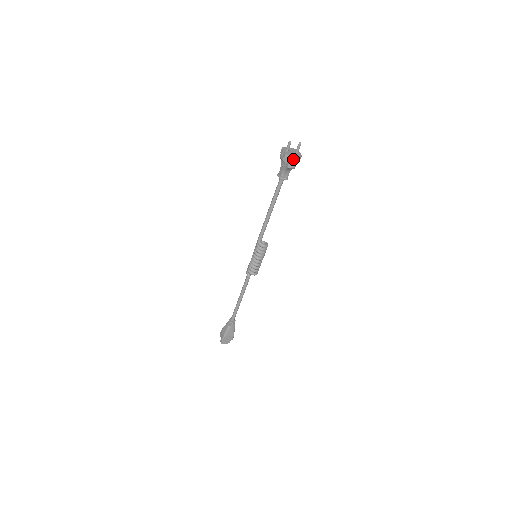
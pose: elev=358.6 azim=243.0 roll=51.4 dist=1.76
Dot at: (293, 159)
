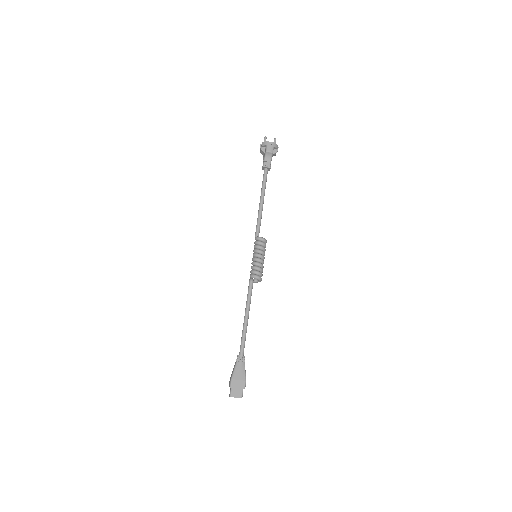
Dot at: (269, 144)
